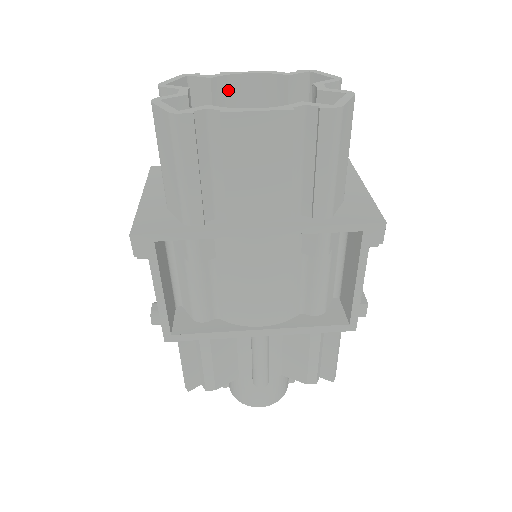
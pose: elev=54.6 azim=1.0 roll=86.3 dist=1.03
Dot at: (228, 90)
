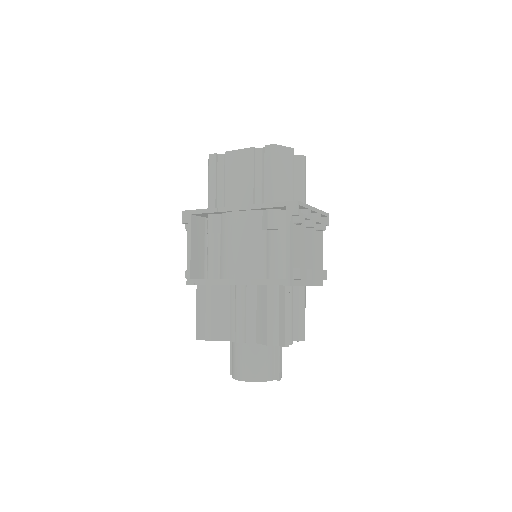
Dot at: occluded
